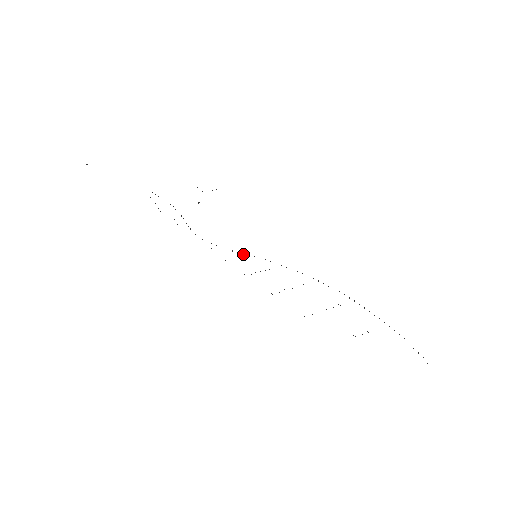
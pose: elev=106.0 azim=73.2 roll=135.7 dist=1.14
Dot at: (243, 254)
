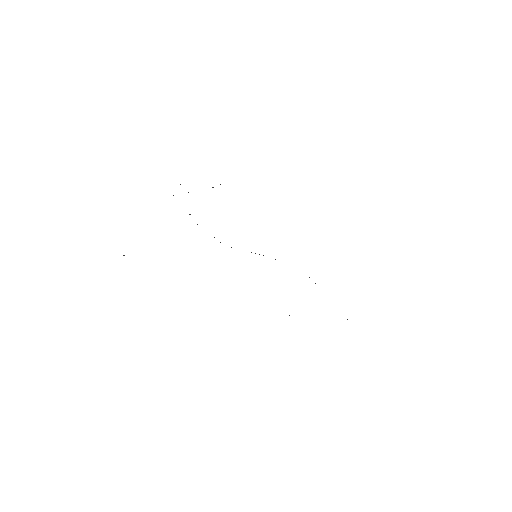
Dot at: occluded
